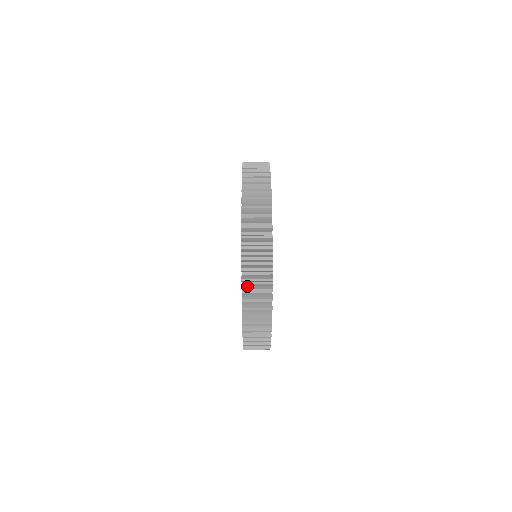
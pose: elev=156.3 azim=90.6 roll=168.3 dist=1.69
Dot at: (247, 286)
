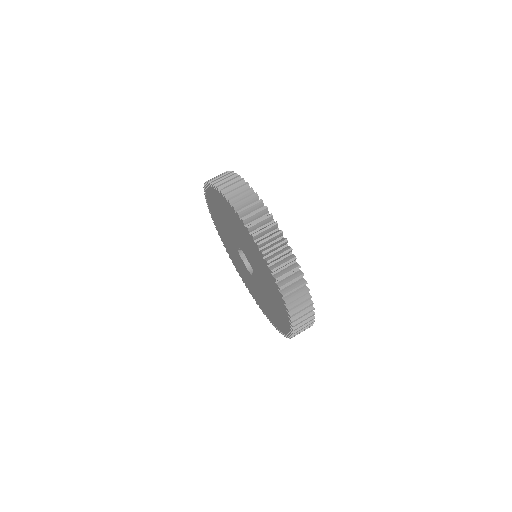
Dot at: occluded
